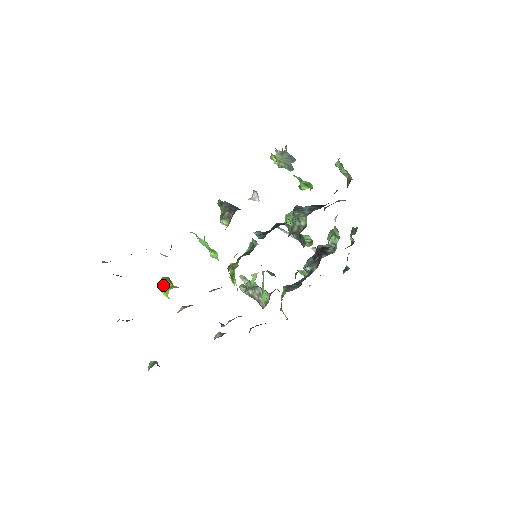
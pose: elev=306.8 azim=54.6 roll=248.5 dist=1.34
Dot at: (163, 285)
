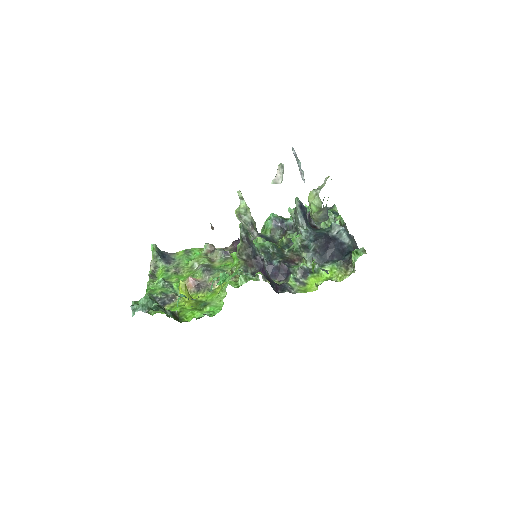
Dot at: occluded
